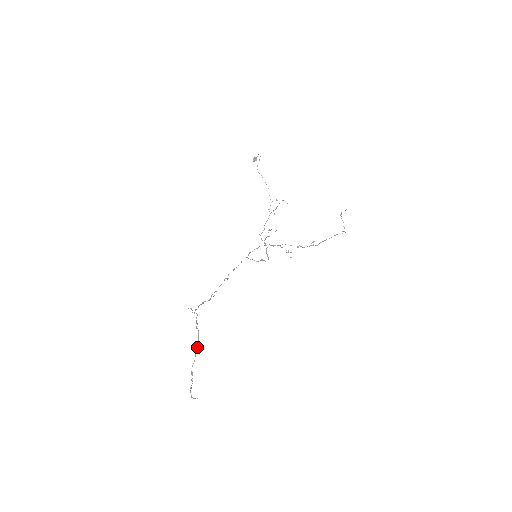
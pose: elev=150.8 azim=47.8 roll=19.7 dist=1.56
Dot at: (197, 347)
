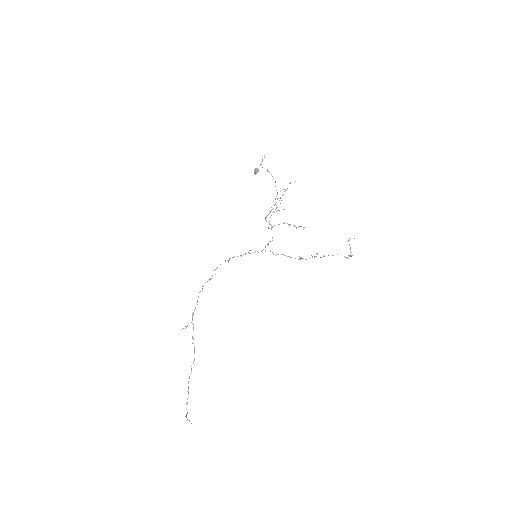
Dot at: (193, 362)
